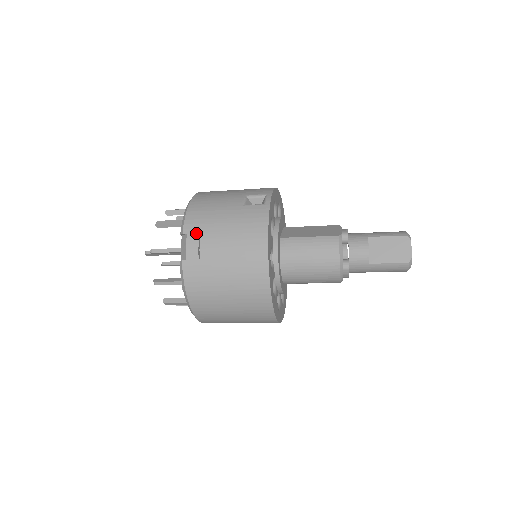
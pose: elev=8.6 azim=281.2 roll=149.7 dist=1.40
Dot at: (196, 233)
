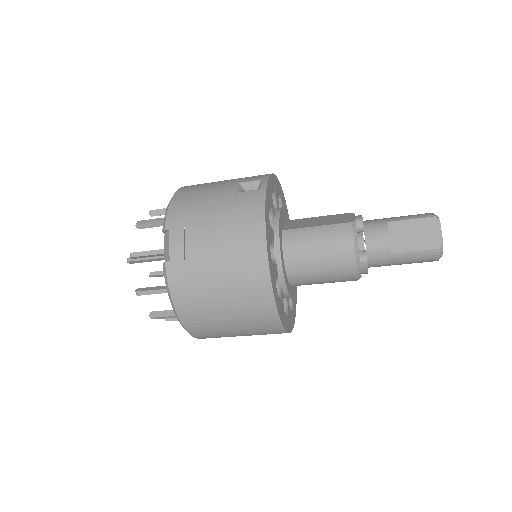
Dot at: (180, 228)
